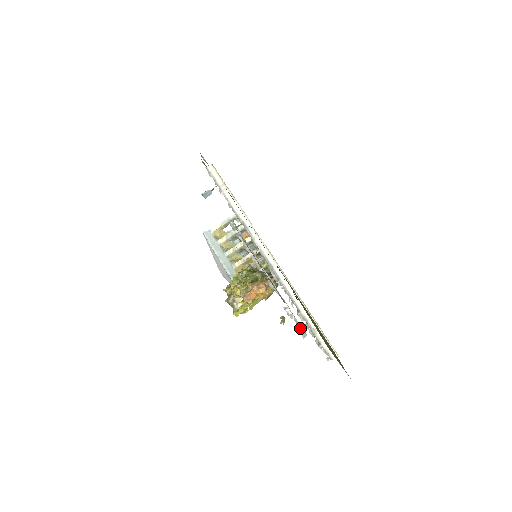
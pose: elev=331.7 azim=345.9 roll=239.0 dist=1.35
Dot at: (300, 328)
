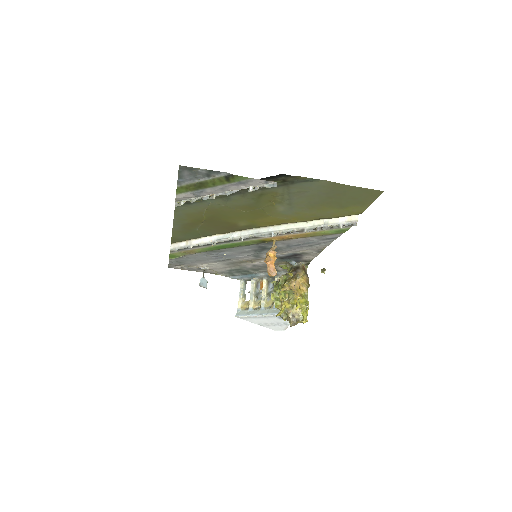
Dot at: (268, 186)
